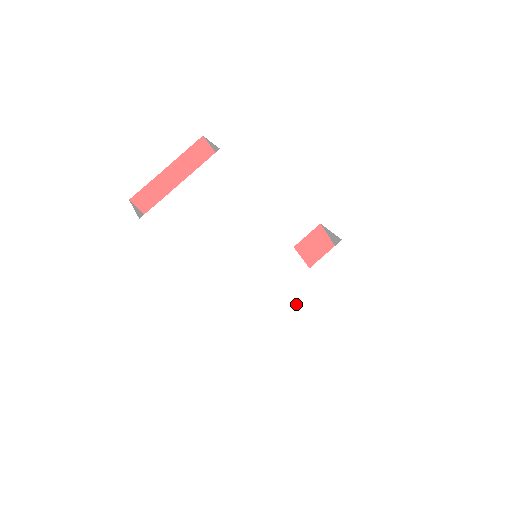
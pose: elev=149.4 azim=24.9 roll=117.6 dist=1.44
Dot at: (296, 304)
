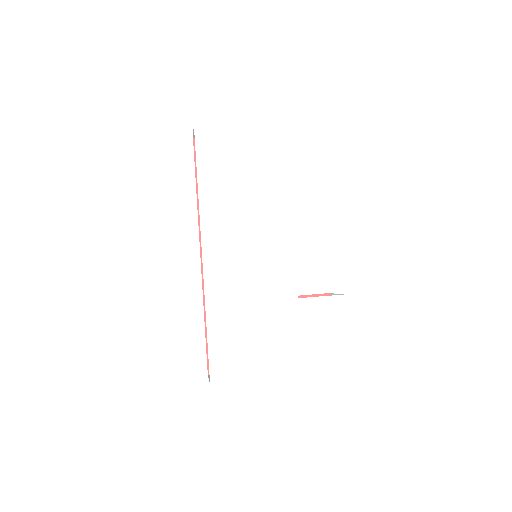
Dot at: (264, 331)
